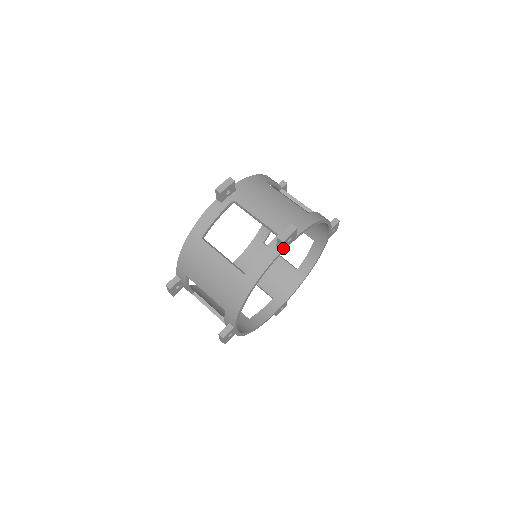
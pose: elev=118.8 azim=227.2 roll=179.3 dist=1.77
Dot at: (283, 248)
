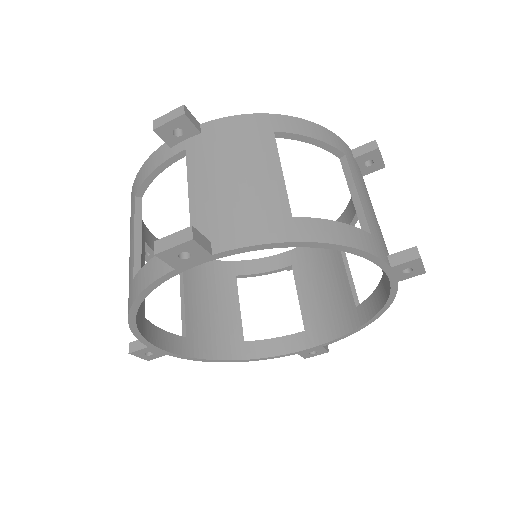
Dot at: (176, 265)
